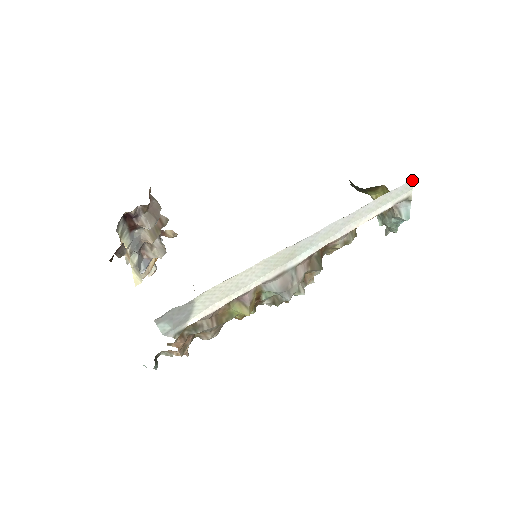
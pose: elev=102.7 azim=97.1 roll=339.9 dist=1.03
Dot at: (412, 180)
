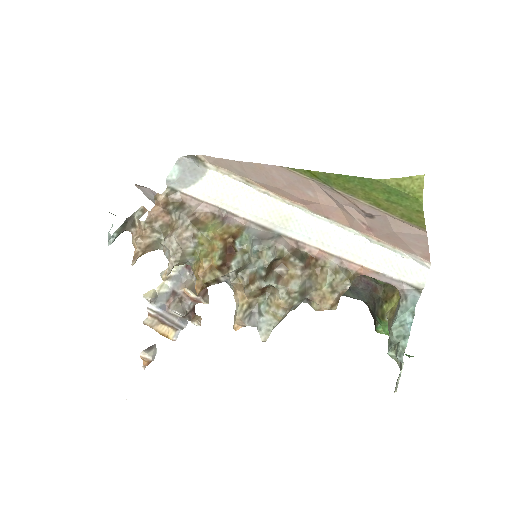
Dot at: (424, 268)
